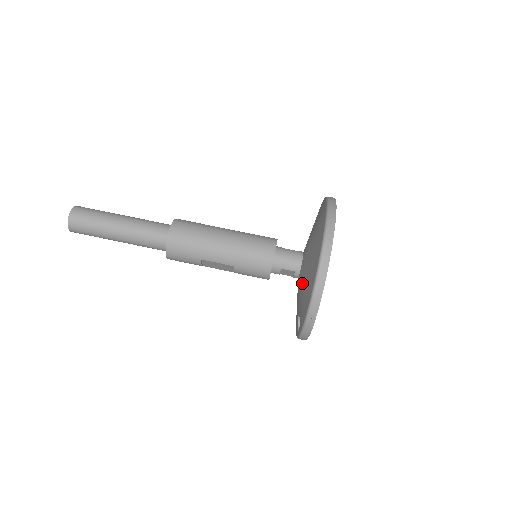
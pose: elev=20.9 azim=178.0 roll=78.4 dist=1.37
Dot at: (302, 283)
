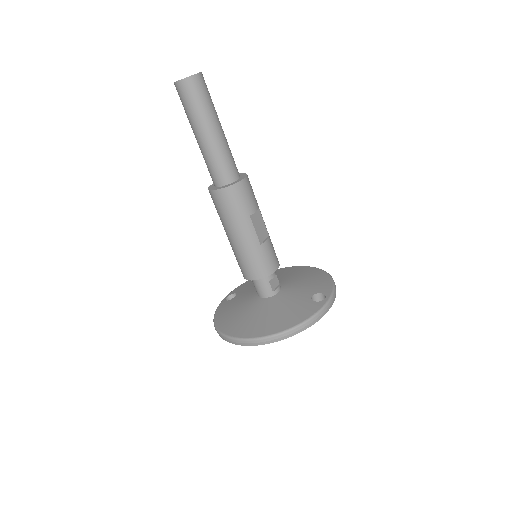
Dot at: (244, 303)
